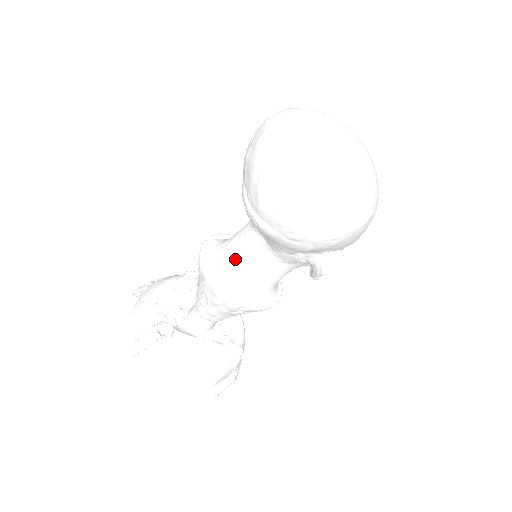
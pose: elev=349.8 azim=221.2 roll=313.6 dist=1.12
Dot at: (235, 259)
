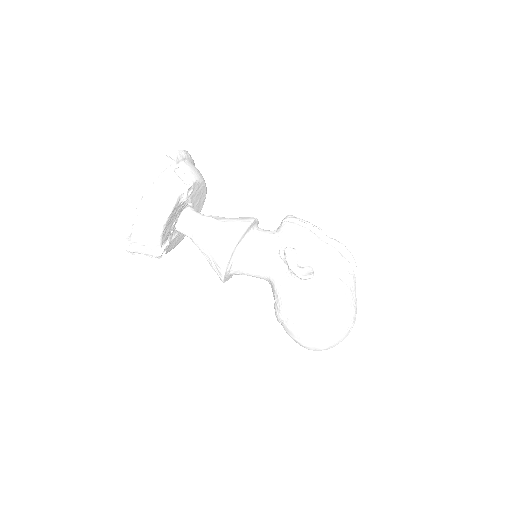
Dot at: (245, 274)
